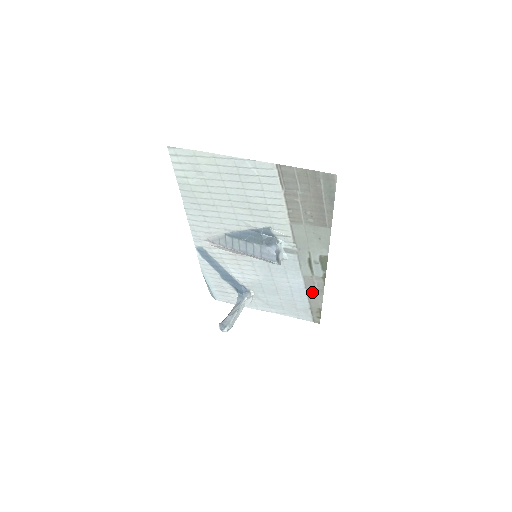
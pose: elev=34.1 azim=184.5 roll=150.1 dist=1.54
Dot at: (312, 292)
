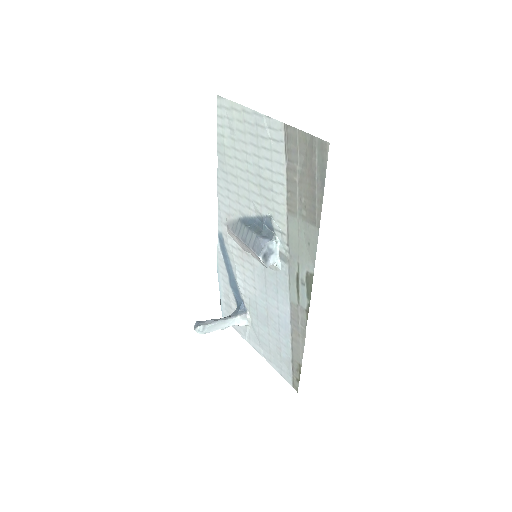
Dot at: (296, 333)
